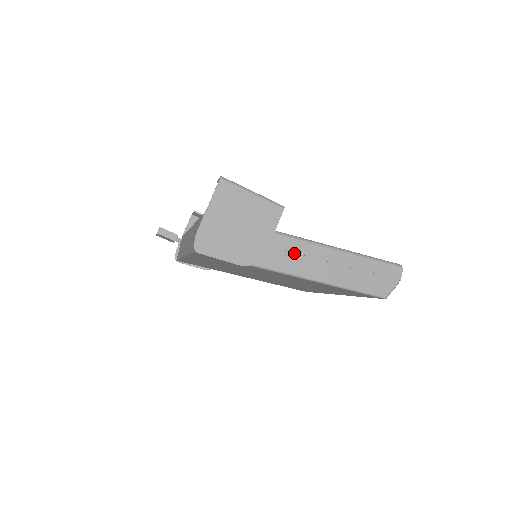
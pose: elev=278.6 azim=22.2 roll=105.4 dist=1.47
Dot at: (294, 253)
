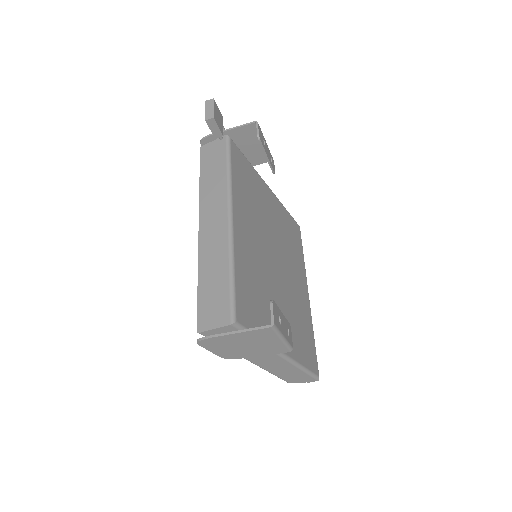
Dot at: (265, 357)
